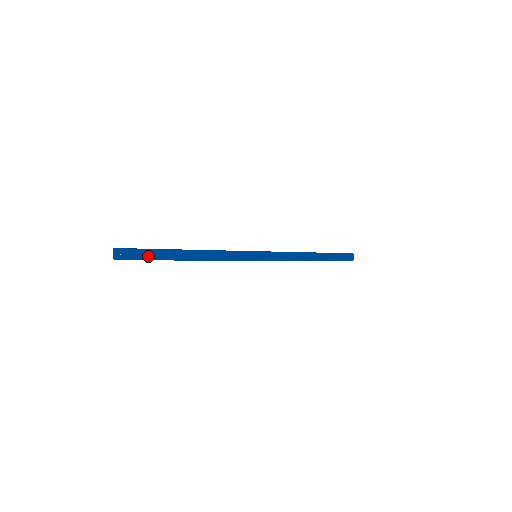
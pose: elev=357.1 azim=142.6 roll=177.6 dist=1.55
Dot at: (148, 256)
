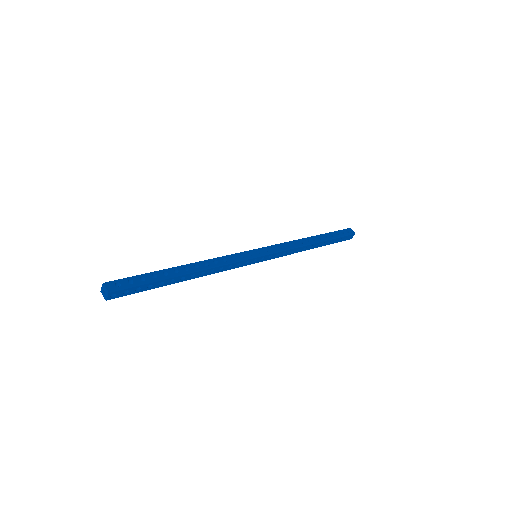
Dot at: (141, 289)
